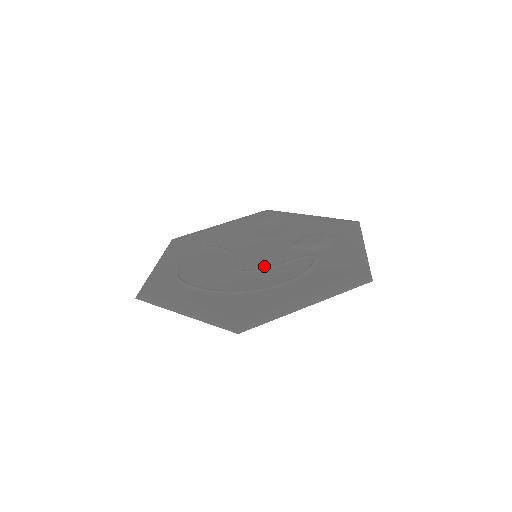
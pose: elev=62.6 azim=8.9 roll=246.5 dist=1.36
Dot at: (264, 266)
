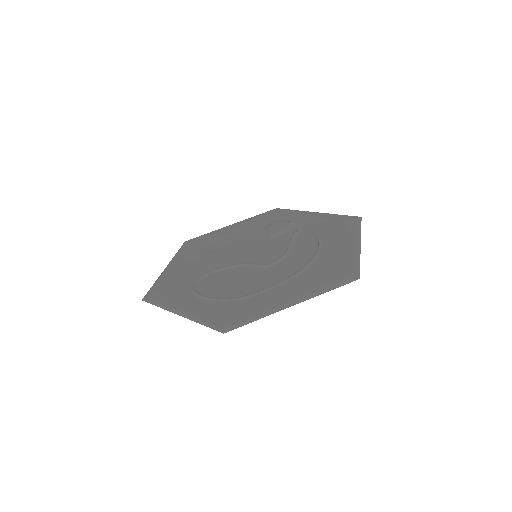
Dot at: (280, 253)
